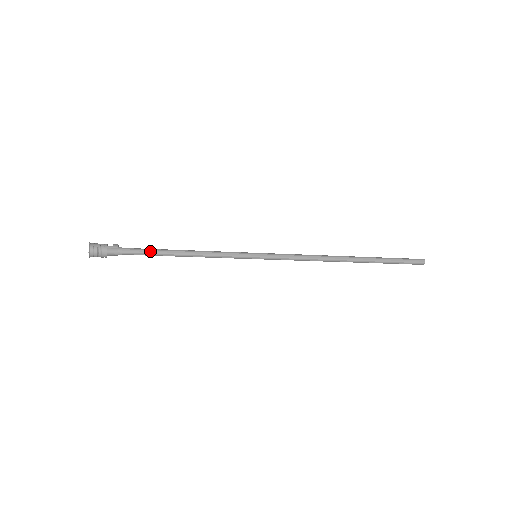
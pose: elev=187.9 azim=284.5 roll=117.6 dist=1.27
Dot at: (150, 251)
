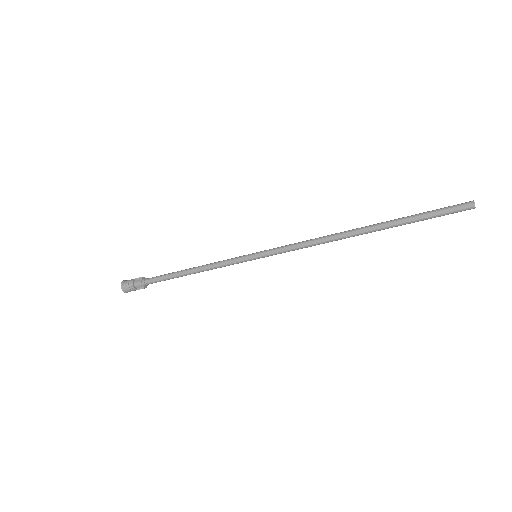
Dot at: (165, 274)
